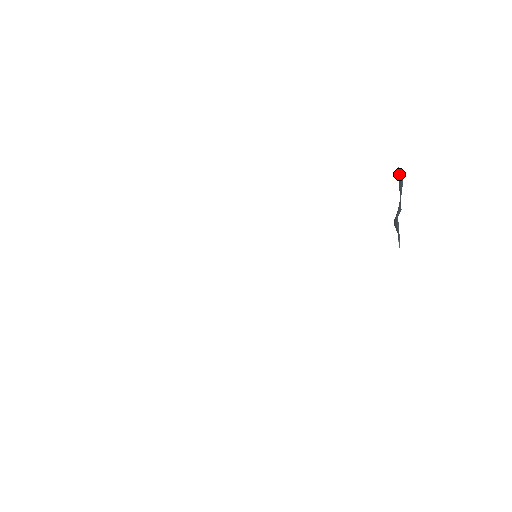
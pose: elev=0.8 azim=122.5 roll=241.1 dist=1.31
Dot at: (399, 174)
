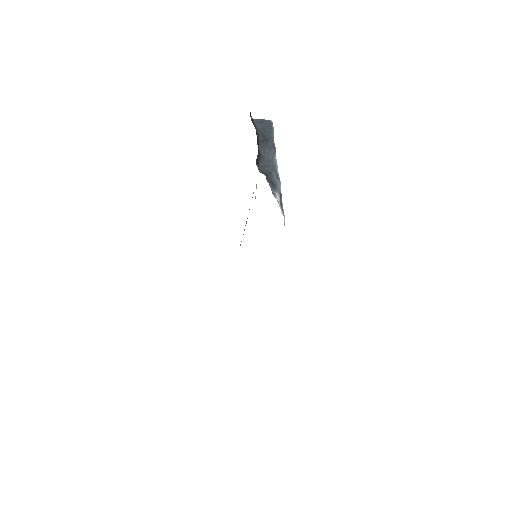
Dot at: (259, 124)
